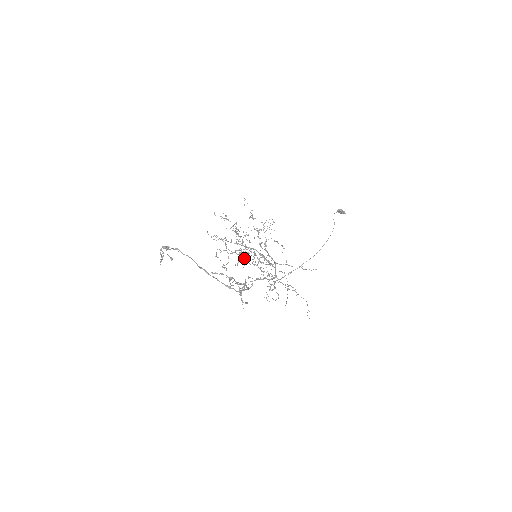
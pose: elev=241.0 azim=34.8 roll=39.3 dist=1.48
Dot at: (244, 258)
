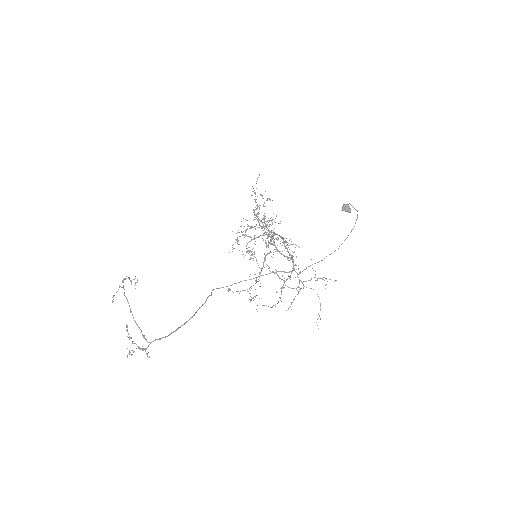
Dot at: (269, 243)
